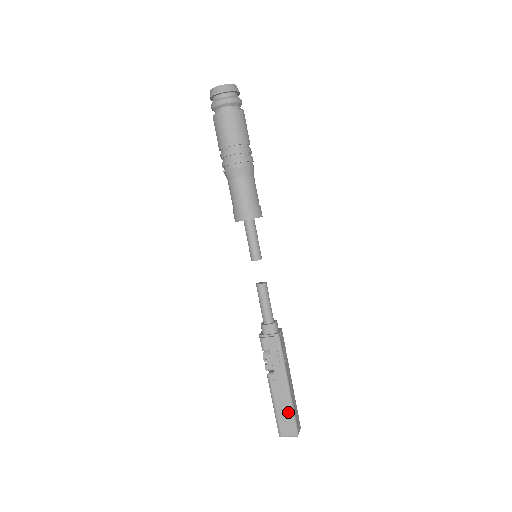
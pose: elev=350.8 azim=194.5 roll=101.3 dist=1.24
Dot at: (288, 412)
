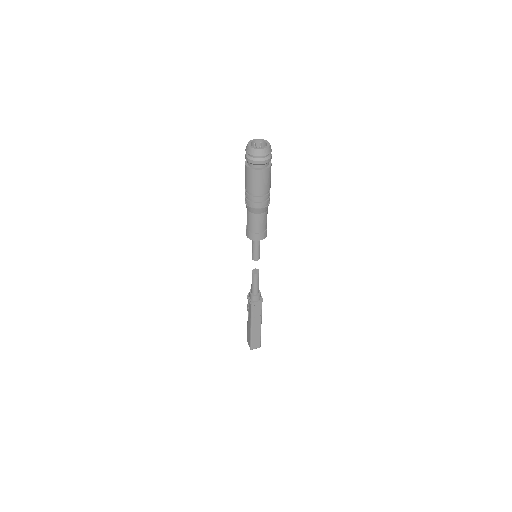
Dot at: (249, 337)
